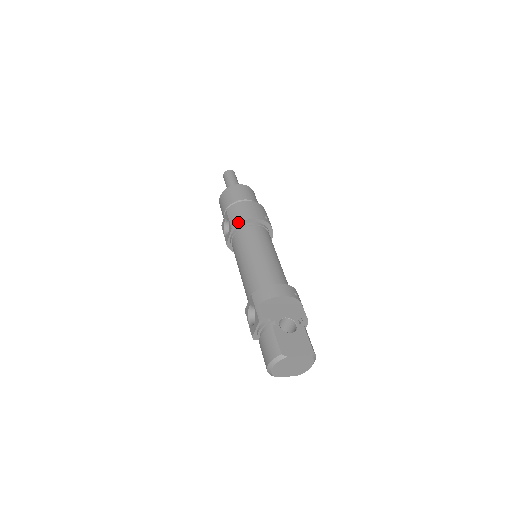
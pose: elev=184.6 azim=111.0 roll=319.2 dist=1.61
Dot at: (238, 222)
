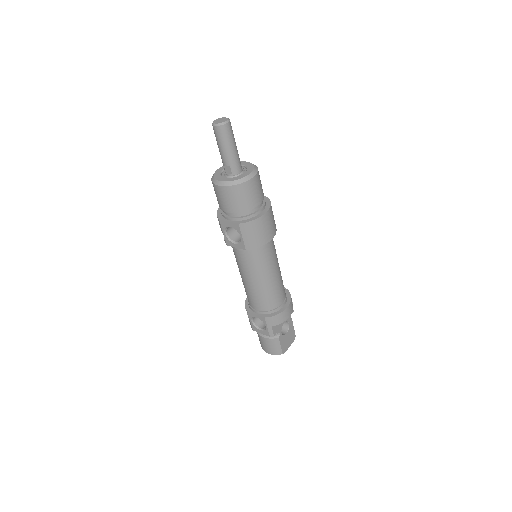
Dot at: occluded
